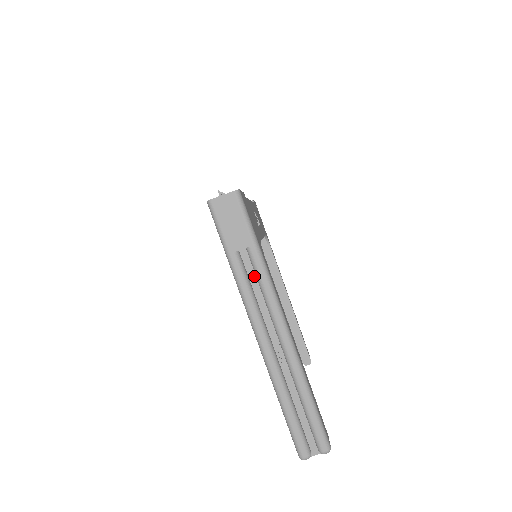
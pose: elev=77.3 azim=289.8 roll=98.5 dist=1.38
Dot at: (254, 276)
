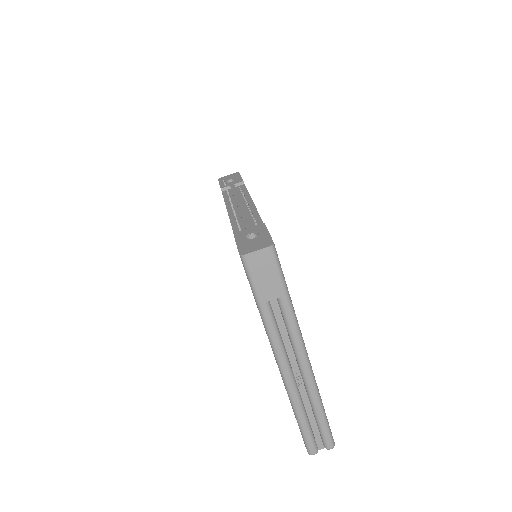
Dot at: (281, 319)
